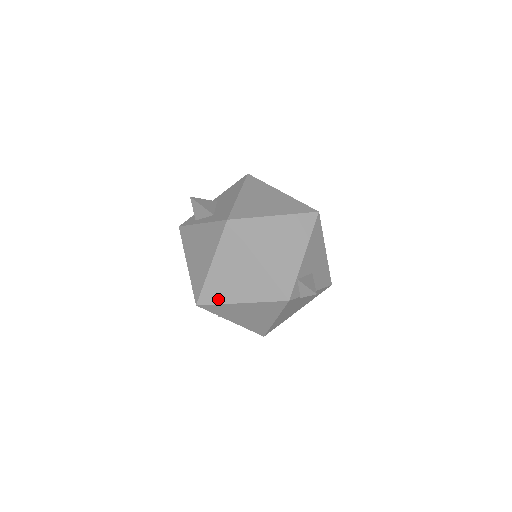
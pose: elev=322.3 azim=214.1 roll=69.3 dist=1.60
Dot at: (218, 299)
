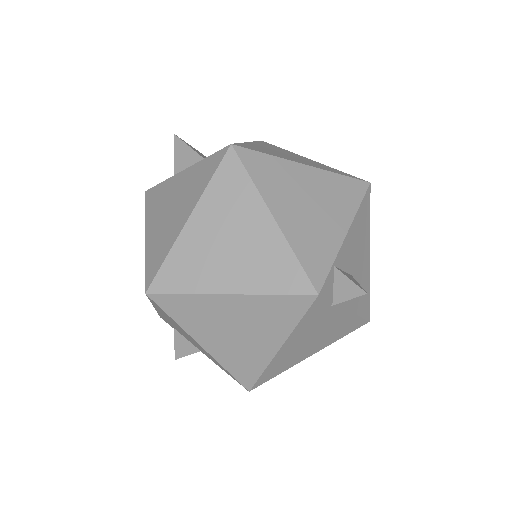
Dot at: (188, 284)
